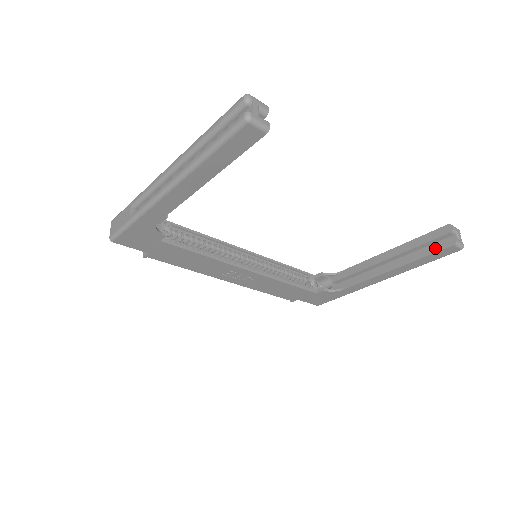
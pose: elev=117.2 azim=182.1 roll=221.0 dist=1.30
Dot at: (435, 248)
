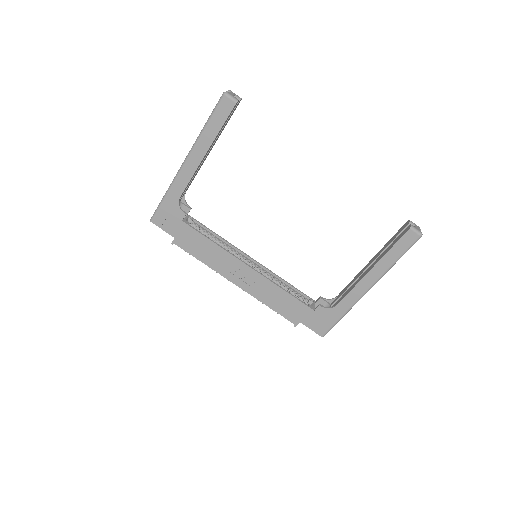
Dot at: (398, 238)
